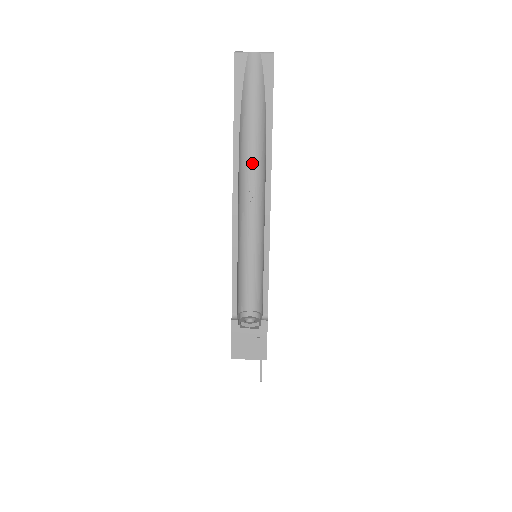
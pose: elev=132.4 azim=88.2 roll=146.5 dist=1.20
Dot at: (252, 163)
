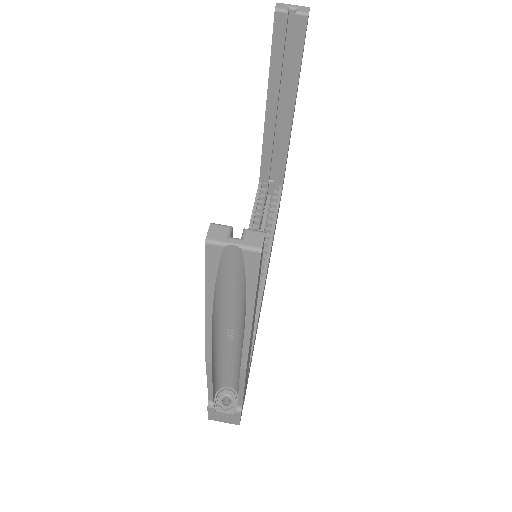
Dot at: (230, 320)
